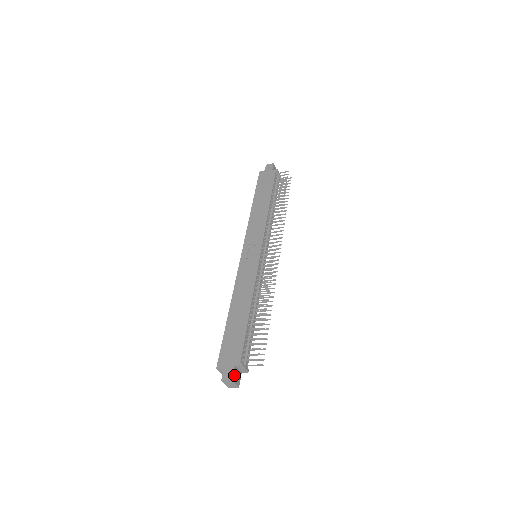
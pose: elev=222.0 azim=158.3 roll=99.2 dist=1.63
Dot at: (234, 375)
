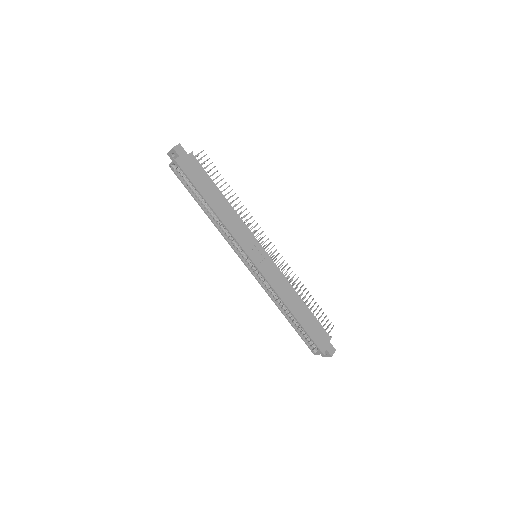
Dot at: (332, 347)
